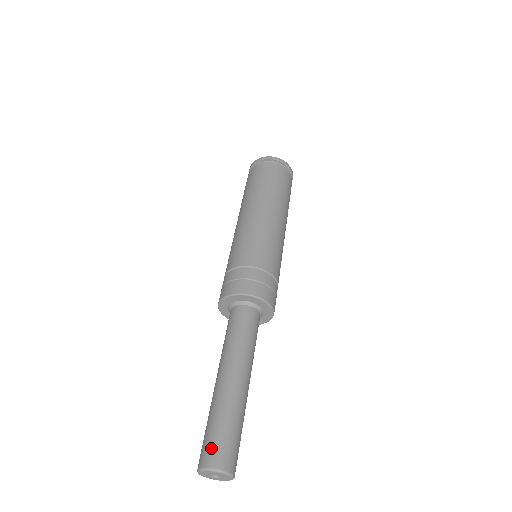
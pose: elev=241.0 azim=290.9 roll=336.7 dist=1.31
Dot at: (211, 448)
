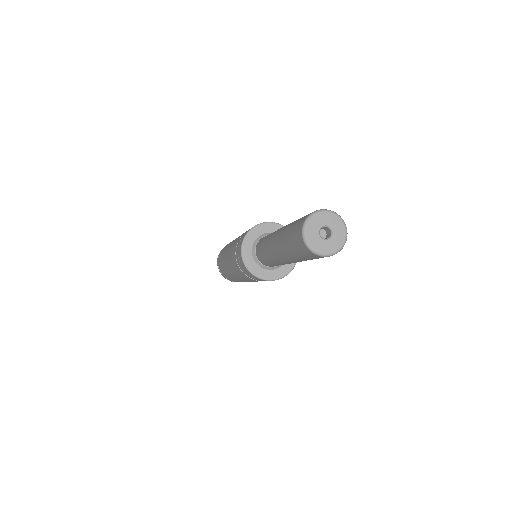
Dot at: occluded
